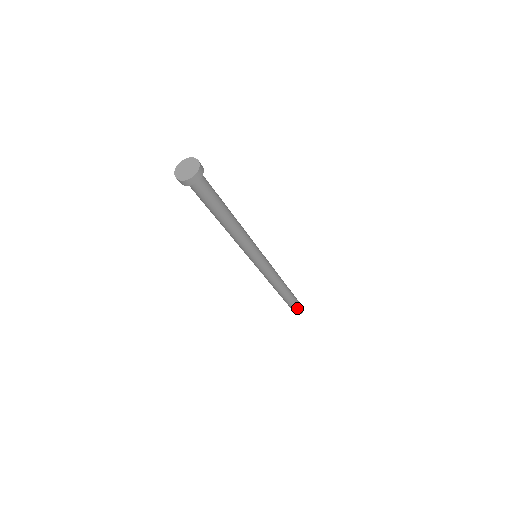
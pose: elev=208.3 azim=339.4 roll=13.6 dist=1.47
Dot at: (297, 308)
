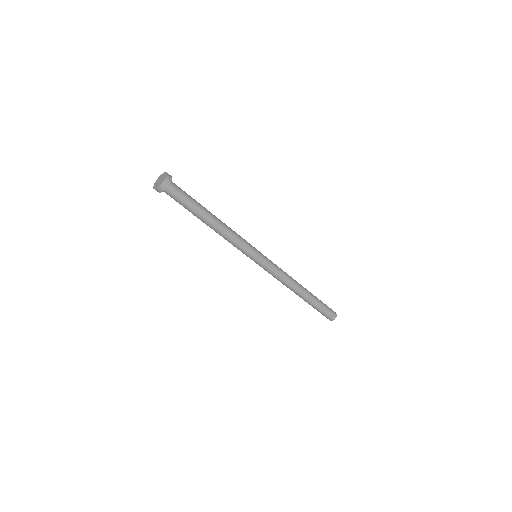
Dot at: (327, 312)
